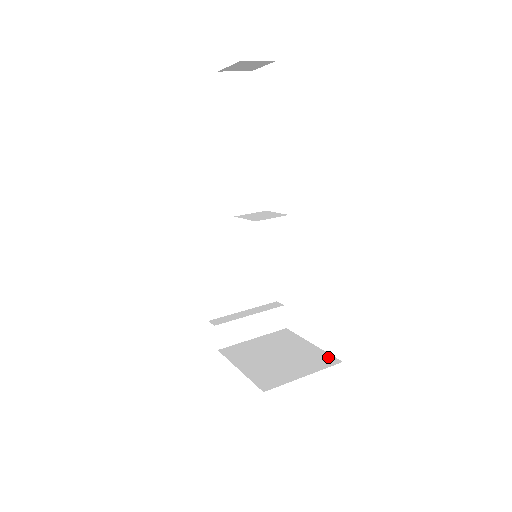
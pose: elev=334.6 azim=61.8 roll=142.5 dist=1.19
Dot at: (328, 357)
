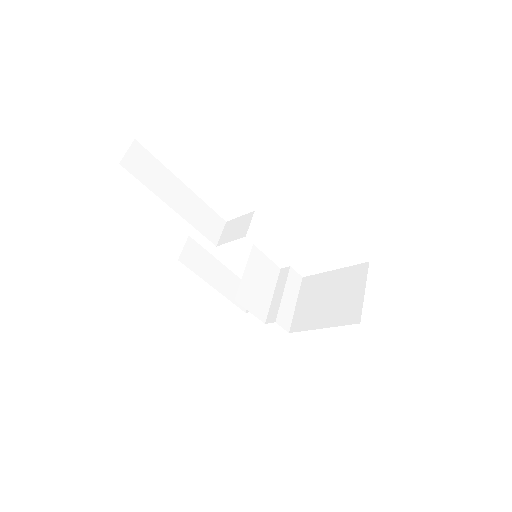
Dot at: (357, 268)
